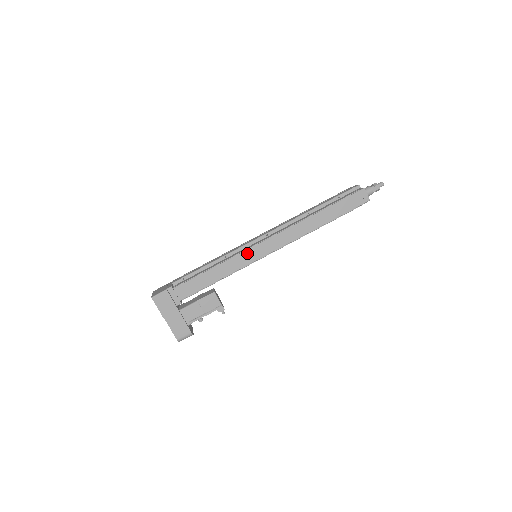
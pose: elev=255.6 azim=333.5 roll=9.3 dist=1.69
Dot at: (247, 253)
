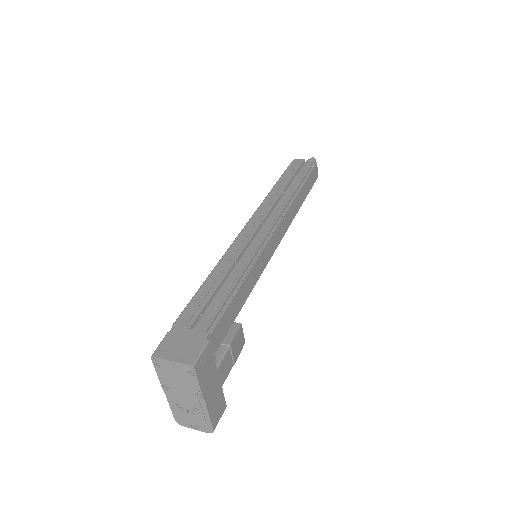
Dot at: (264, 252)
